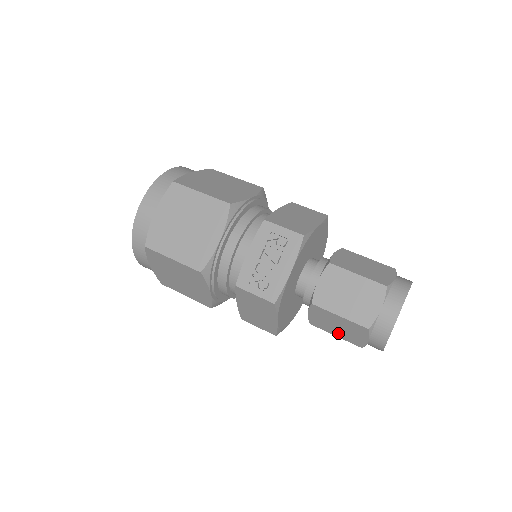
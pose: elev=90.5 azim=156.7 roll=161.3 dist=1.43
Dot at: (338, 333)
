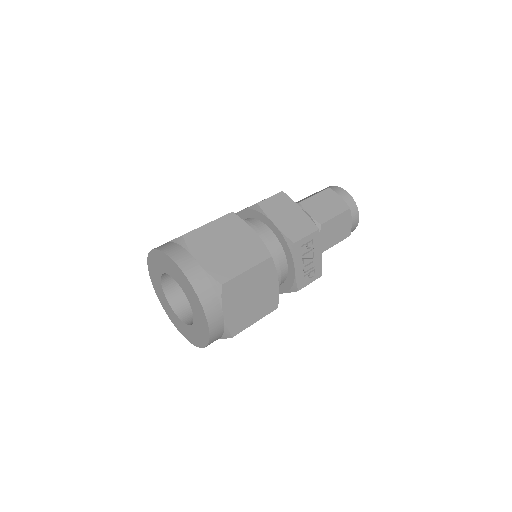
Dot at: occluded
